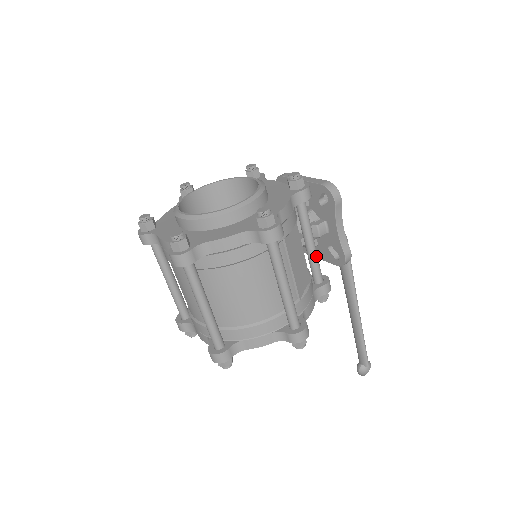
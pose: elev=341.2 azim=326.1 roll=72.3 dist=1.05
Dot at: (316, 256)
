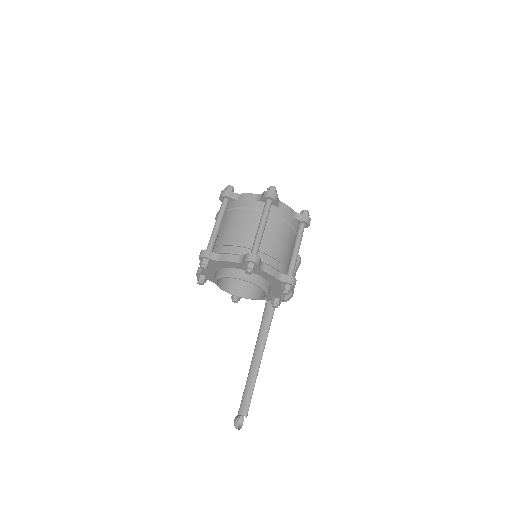
Dot at: occluded
